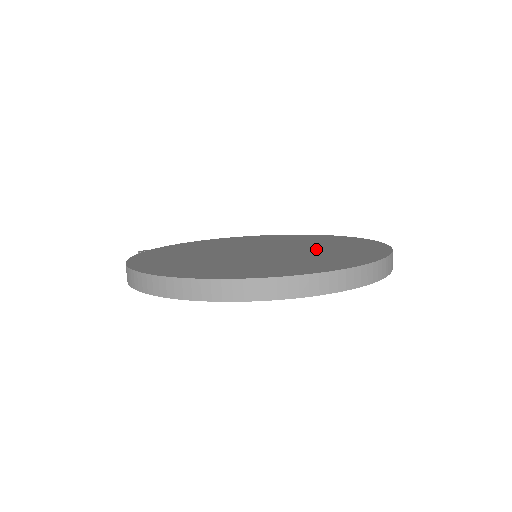
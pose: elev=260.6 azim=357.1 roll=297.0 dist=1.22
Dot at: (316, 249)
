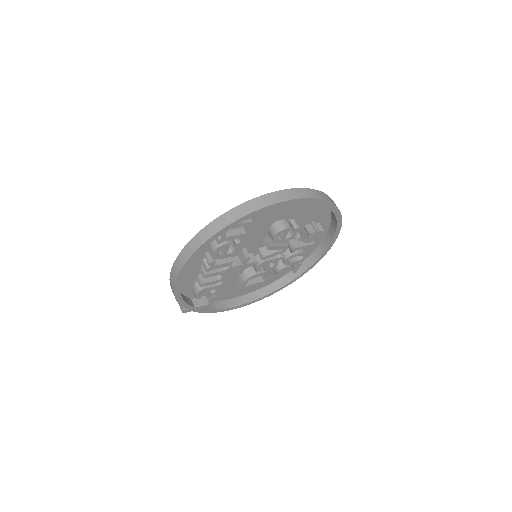
Dot at: occluded
